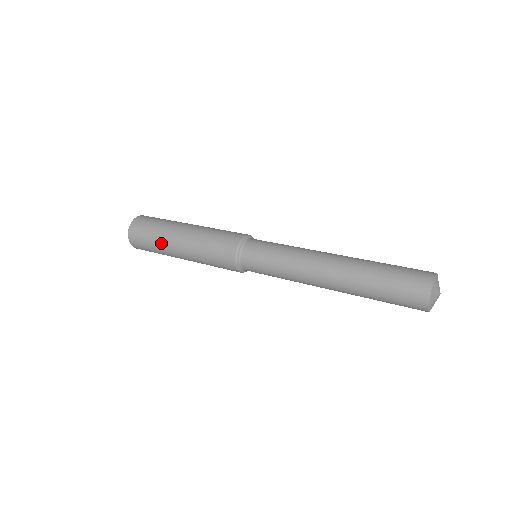
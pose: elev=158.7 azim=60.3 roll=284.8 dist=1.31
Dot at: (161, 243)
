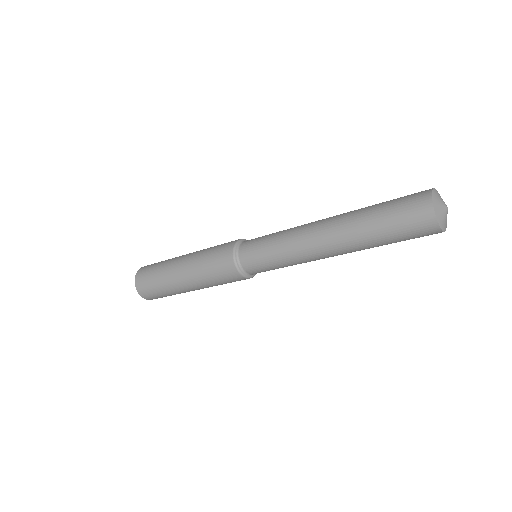
Dot at: (166, 282)
